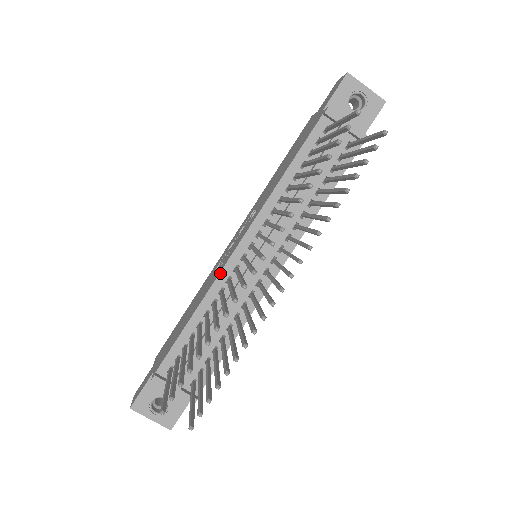
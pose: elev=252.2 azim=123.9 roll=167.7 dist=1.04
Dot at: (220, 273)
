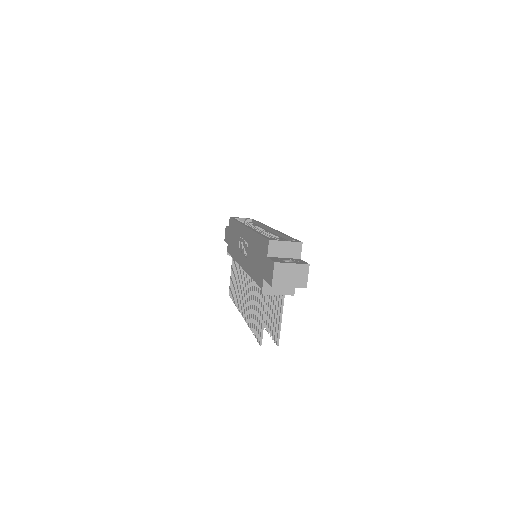
Dot at: (238, 263)
